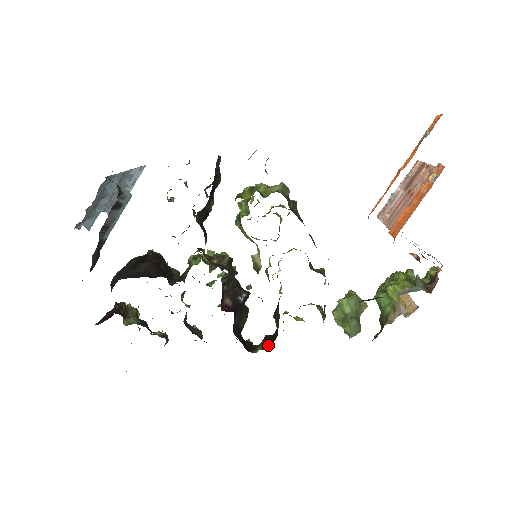
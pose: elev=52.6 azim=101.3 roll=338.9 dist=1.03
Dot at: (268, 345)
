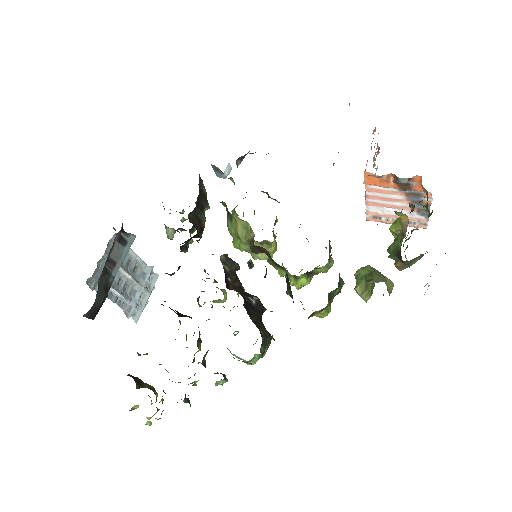
Dot at: occluded
